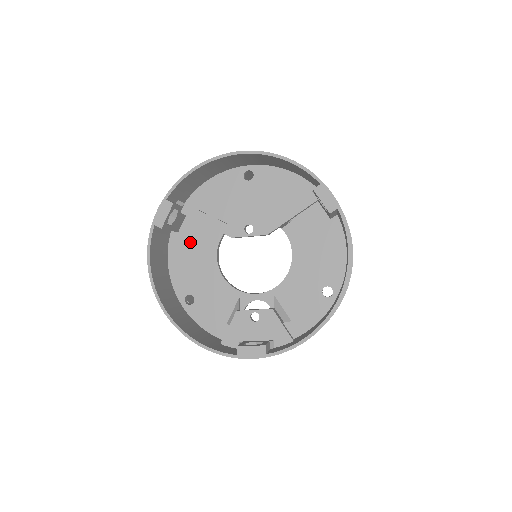
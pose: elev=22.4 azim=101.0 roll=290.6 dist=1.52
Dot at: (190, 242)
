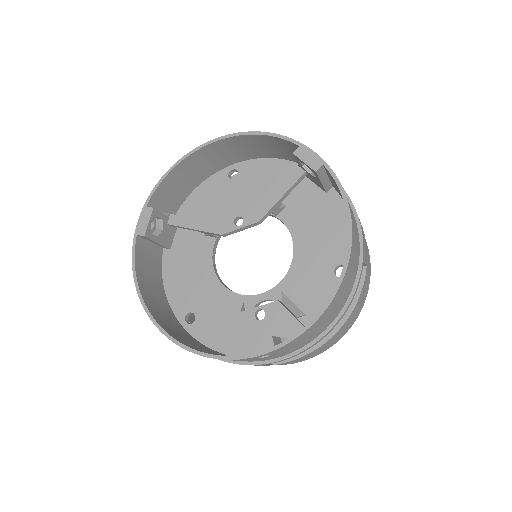
Dot at: (183, 256)
